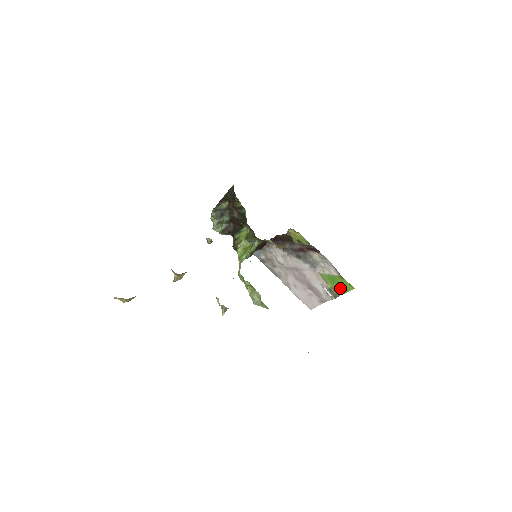
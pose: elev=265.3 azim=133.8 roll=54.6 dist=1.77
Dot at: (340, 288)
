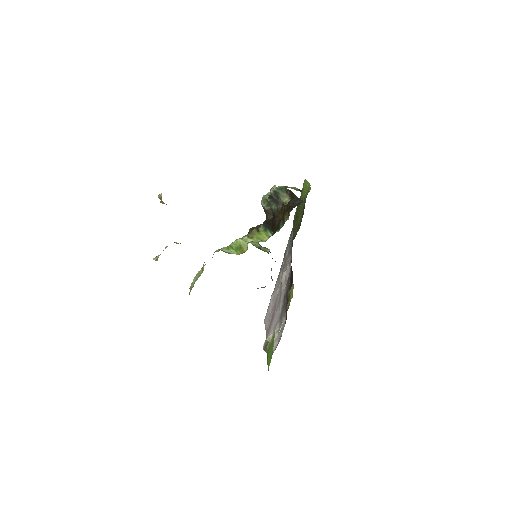
Dot at: (269, 354)
